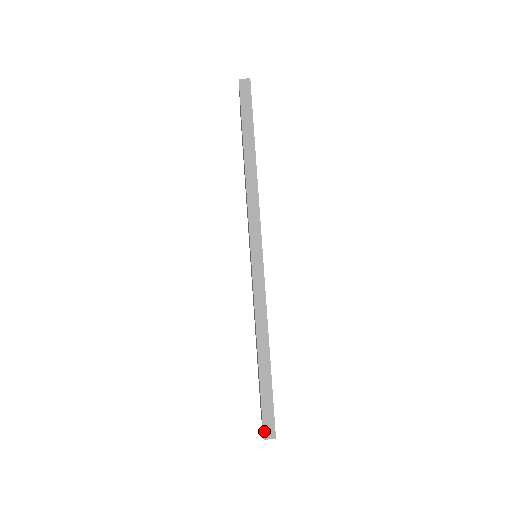
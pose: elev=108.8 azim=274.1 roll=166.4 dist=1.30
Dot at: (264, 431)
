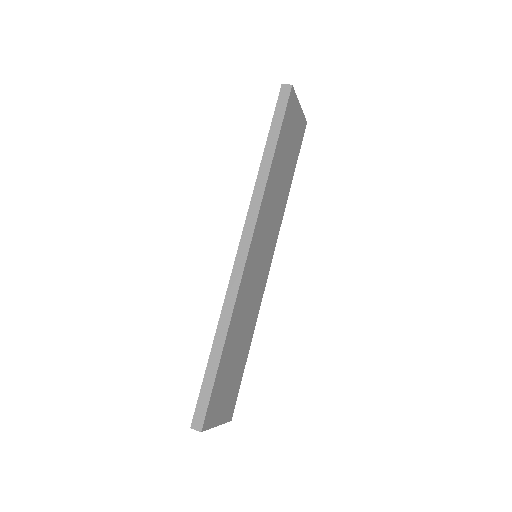
Dot at: (193, 420)
